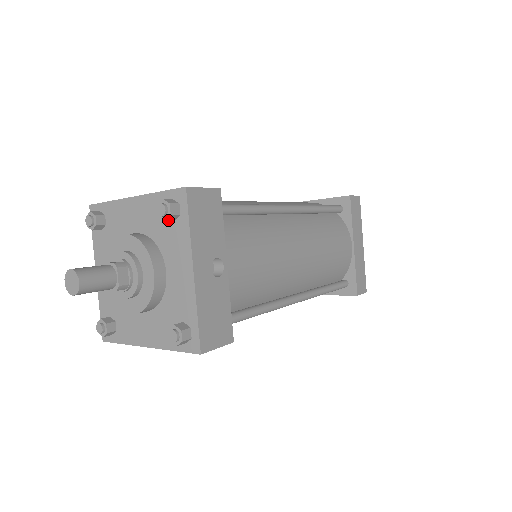
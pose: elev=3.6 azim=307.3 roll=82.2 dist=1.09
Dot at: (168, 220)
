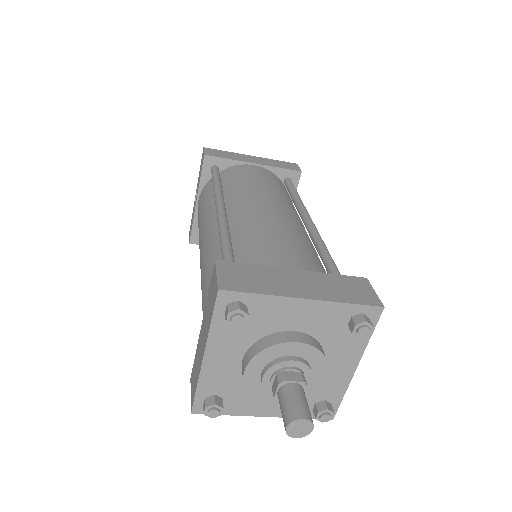
Dot at: (359, 335)
